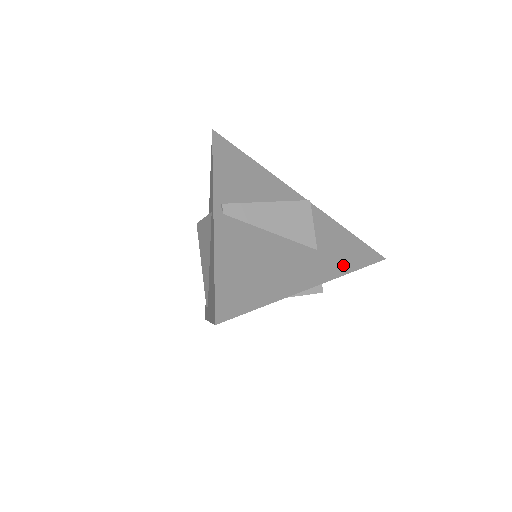
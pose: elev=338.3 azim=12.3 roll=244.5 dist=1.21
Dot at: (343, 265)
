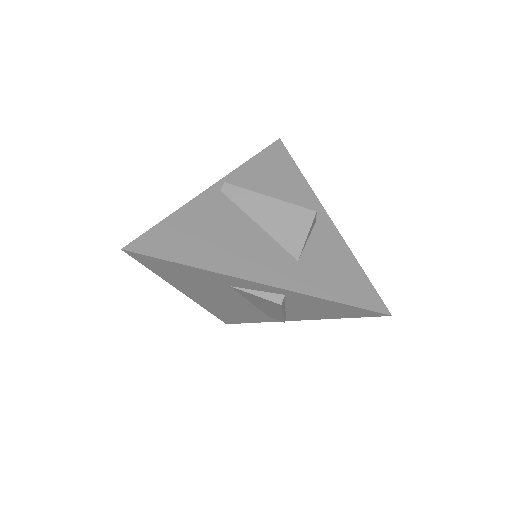
Dot at: (318, 288)
